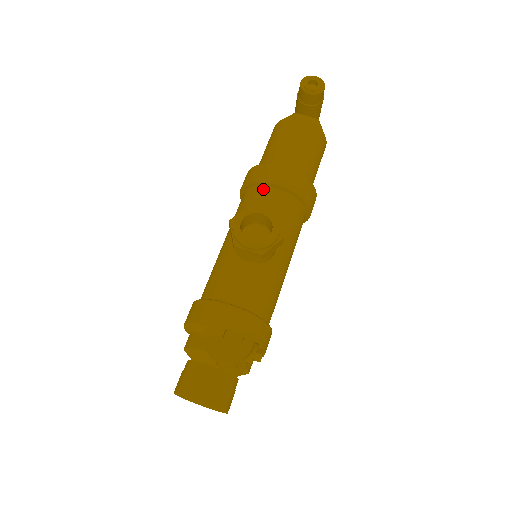
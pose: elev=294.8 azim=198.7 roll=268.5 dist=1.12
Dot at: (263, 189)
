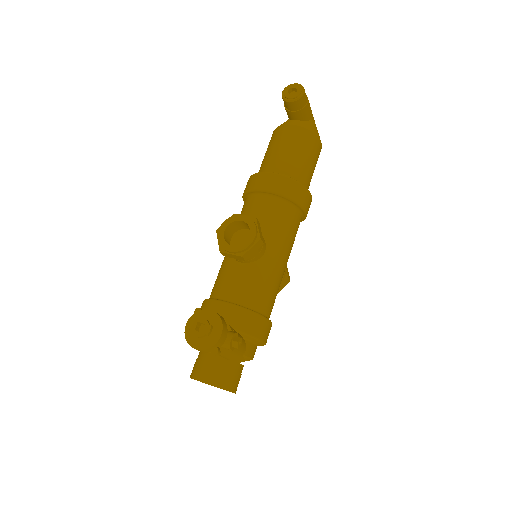
Dot at: (255, 196)
